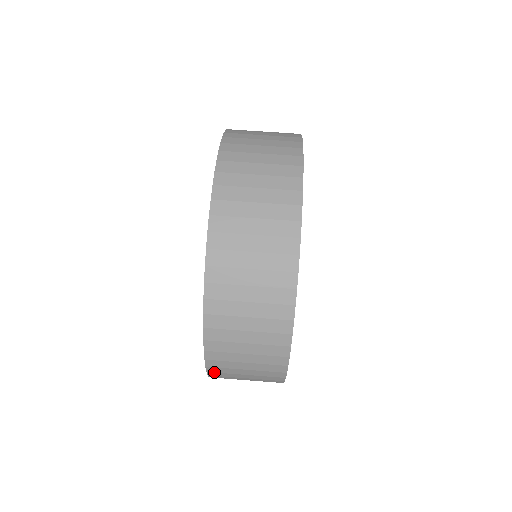
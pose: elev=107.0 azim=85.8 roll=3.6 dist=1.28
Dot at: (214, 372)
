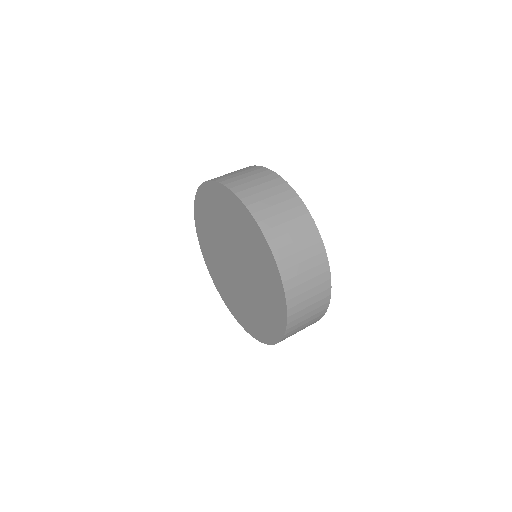
Dot at: (291, 315)
